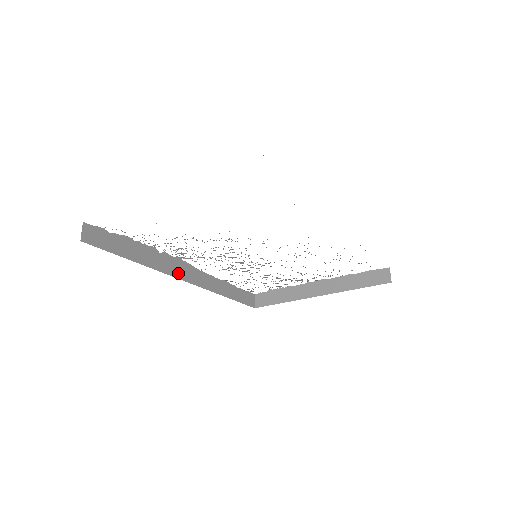
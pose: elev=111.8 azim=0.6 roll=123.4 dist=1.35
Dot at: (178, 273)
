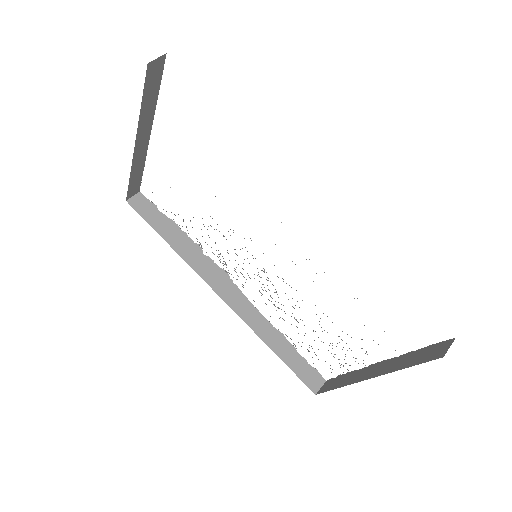
Dot at: (214, 283)
